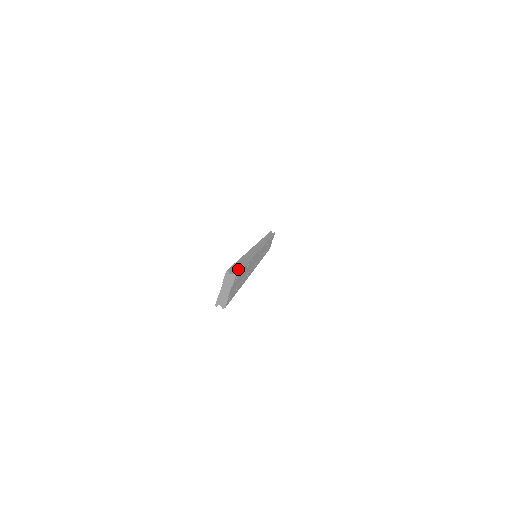
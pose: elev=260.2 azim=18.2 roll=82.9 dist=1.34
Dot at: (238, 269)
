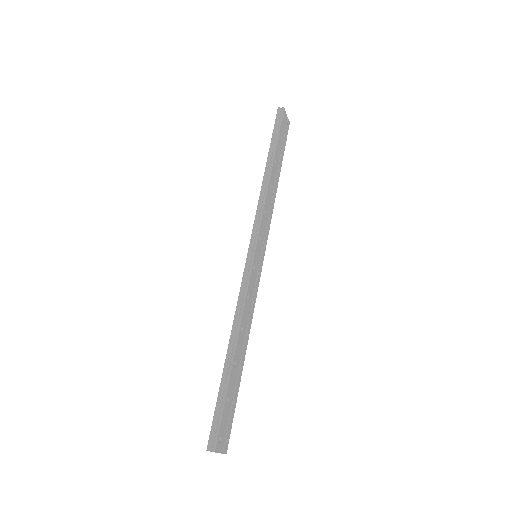
Dot at: (217, 430)
